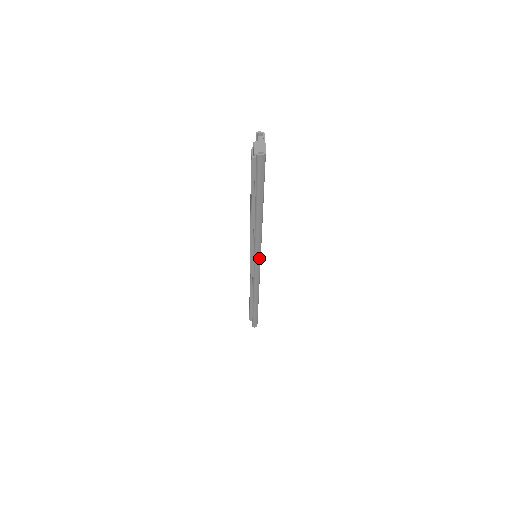
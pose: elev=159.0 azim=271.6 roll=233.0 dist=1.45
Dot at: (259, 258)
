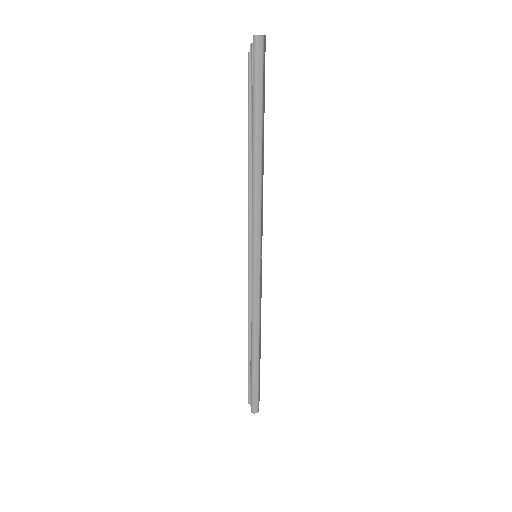
Dot at: (258, 246)
